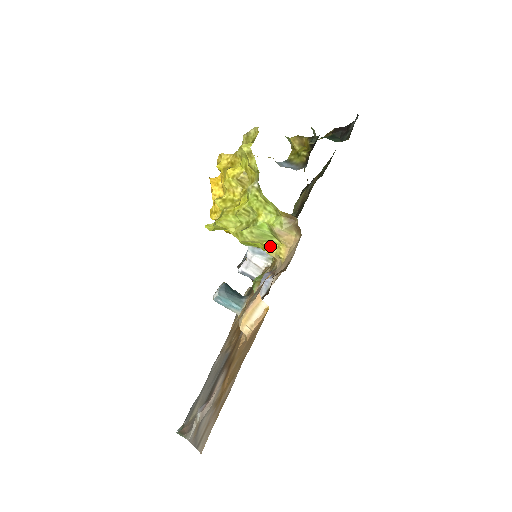
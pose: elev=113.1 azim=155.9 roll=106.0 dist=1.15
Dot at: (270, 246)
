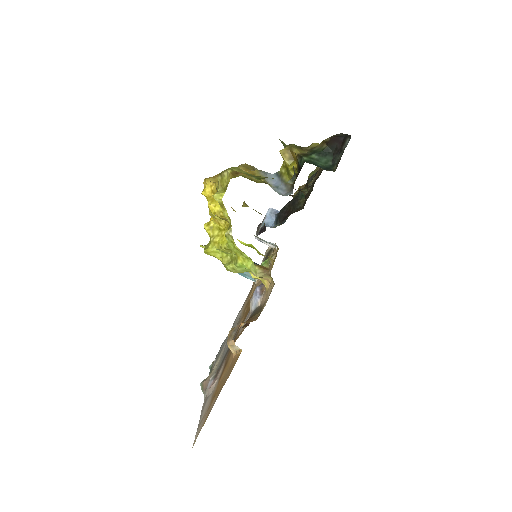
Dot at: occluded
